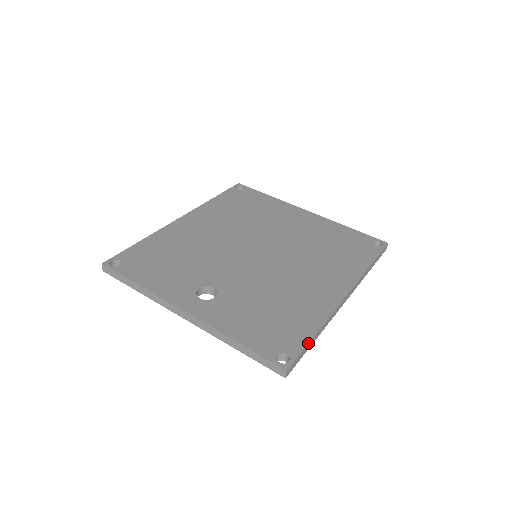
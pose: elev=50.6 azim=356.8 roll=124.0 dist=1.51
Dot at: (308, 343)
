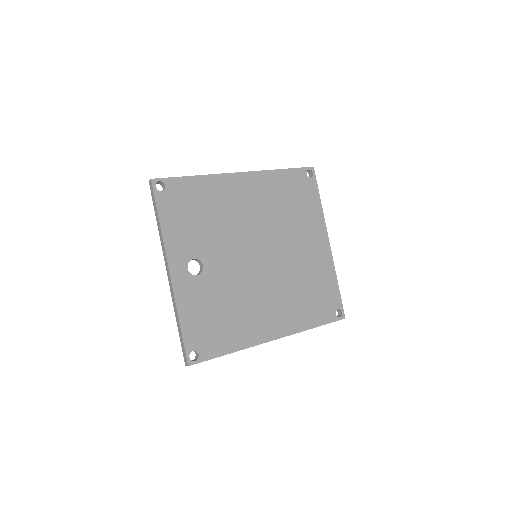
Dot at: occluded
